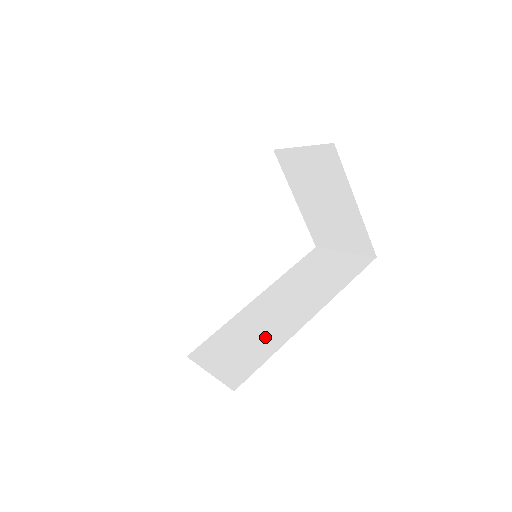
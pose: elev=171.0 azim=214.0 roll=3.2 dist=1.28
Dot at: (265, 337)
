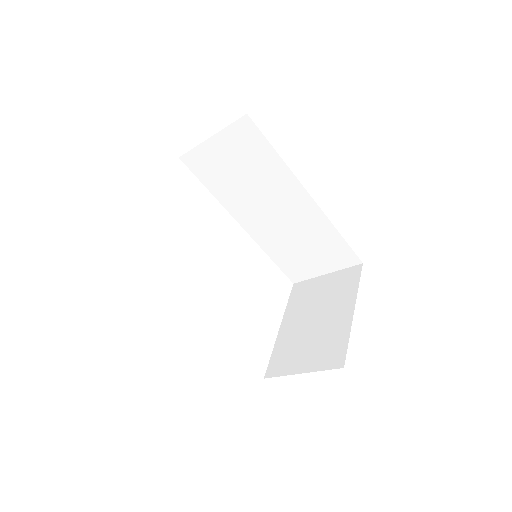
Dot at: occluded
